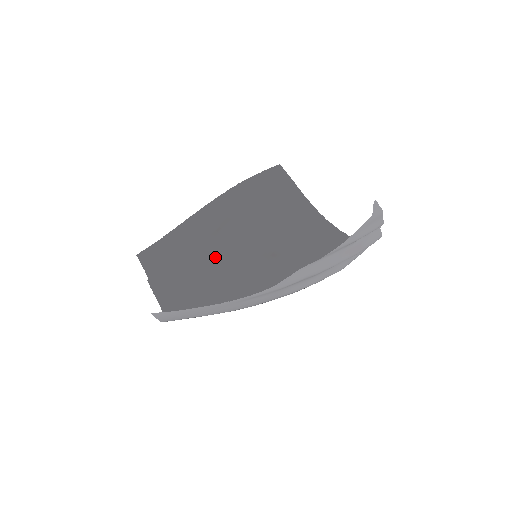
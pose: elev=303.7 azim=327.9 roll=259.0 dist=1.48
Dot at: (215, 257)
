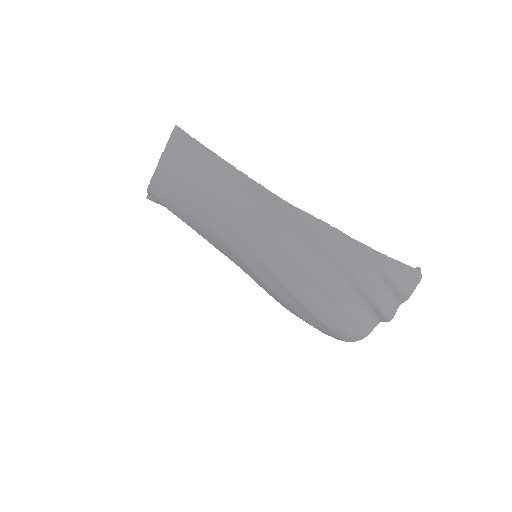
Dot at: occluded
